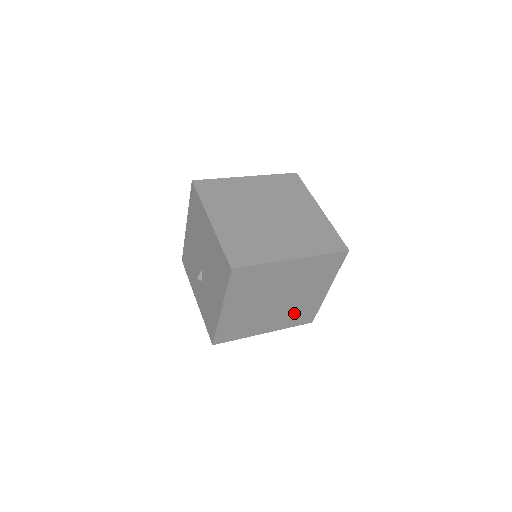
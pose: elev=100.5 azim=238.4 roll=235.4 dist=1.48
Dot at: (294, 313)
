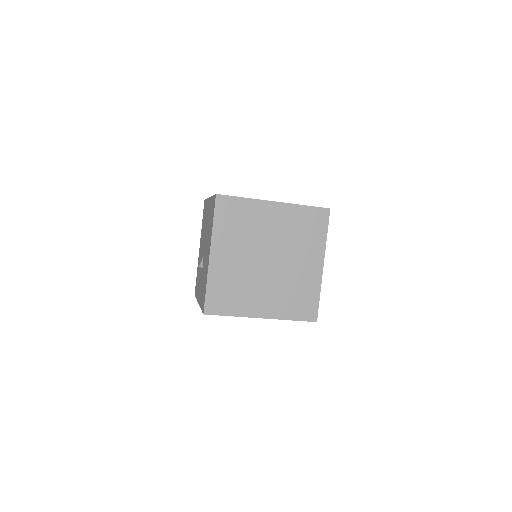
Dot at: (291, 294)
